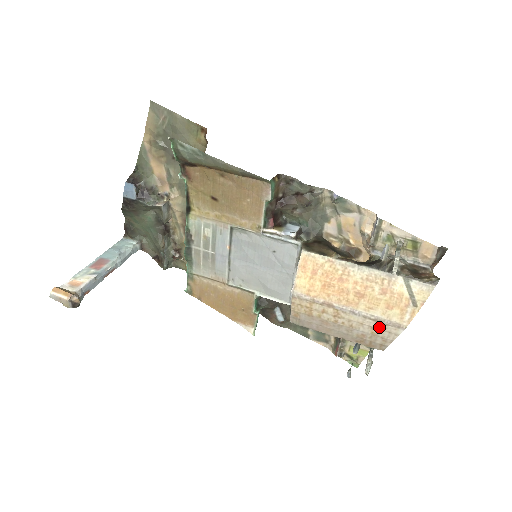
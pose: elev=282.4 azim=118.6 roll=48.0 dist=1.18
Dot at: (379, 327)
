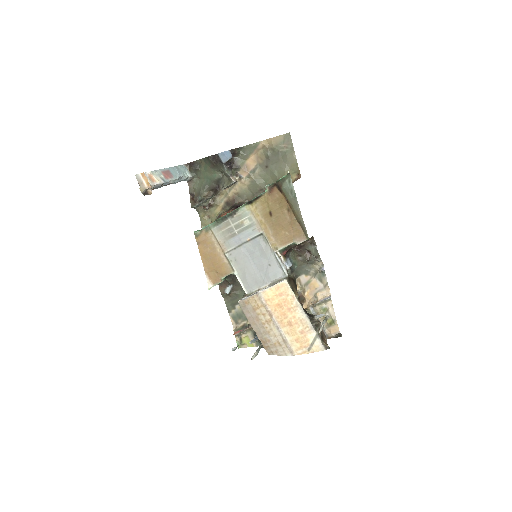
Dot at: (282, 344)
